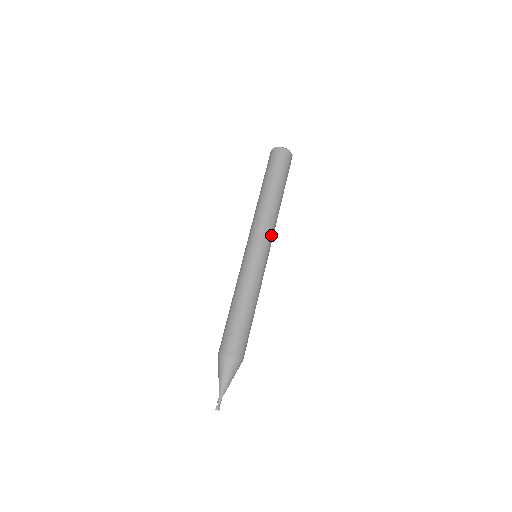
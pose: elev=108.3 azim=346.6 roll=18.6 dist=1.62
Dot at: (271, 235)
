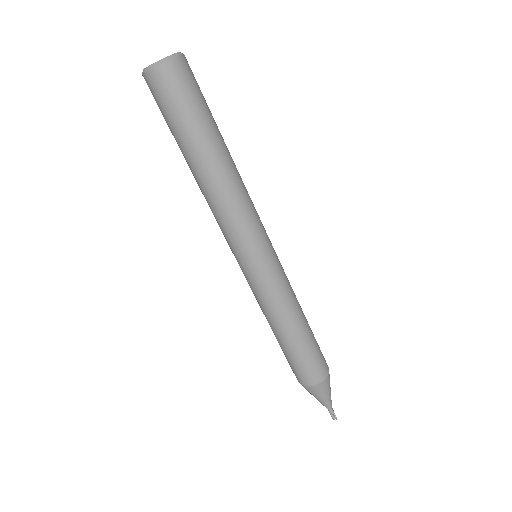
Dot at: (247, 228)
